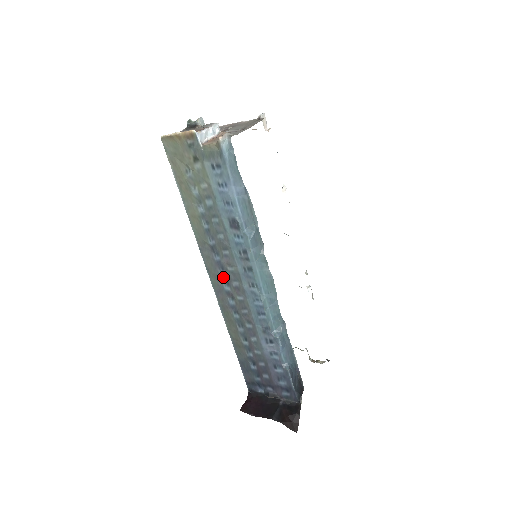
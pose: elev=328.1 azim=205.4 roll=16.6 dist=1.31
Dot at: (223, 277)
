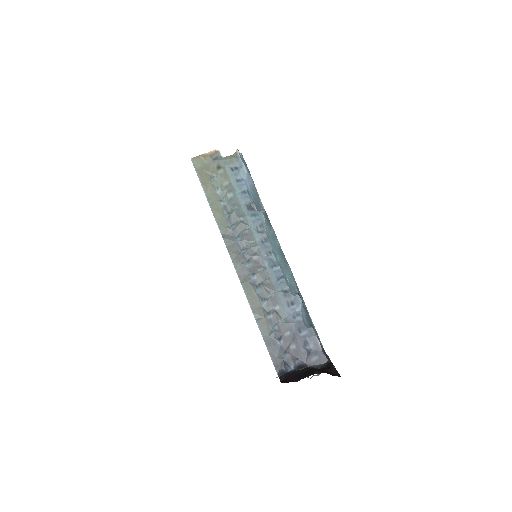
Dot at: (244, 255)
